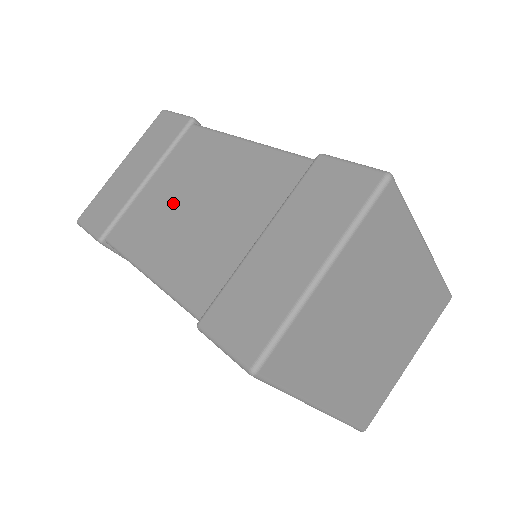
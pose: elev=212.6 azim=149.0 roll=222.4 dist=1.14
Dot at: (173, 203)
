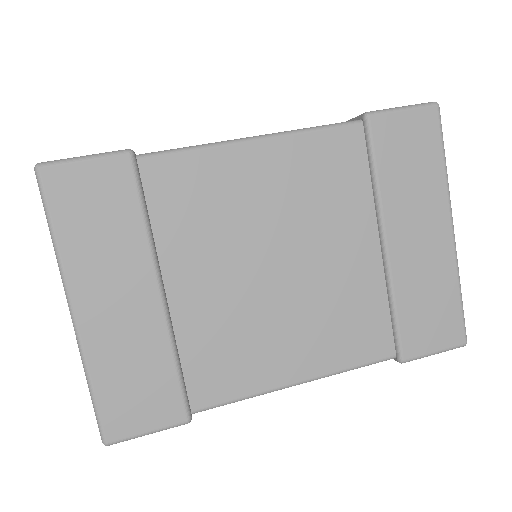
Dot at: occluded
